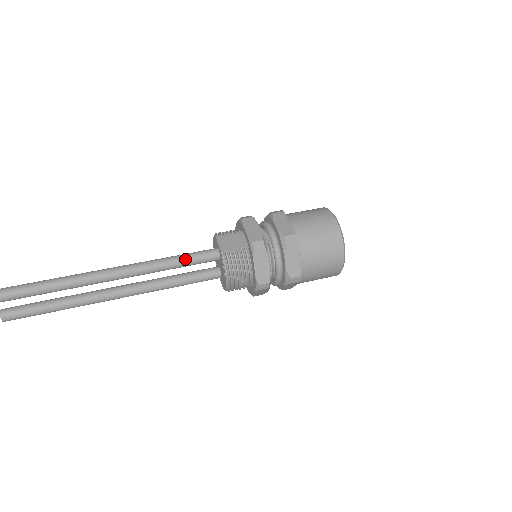
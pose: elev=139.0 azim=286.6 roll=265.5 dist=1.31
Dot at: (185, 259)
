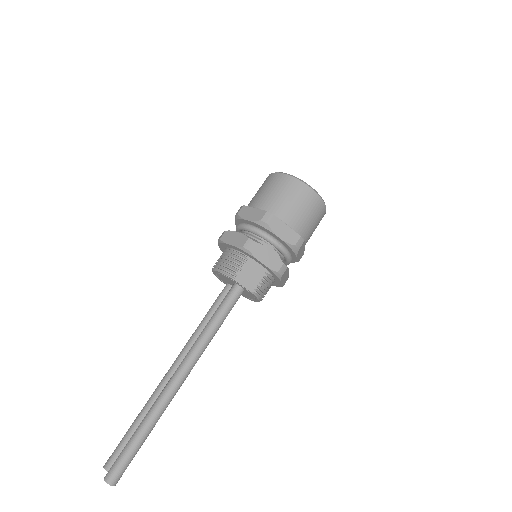
Dot at: (224, 318)
